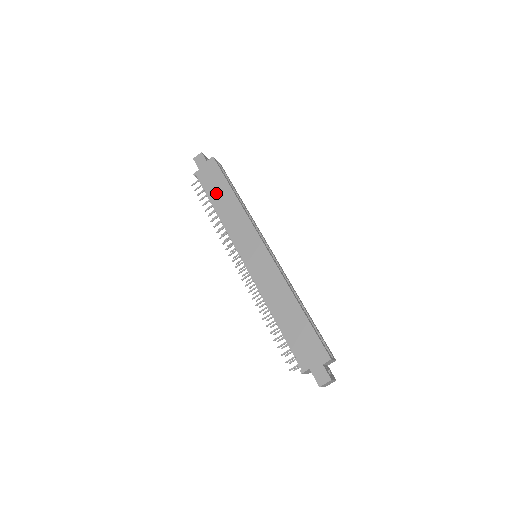
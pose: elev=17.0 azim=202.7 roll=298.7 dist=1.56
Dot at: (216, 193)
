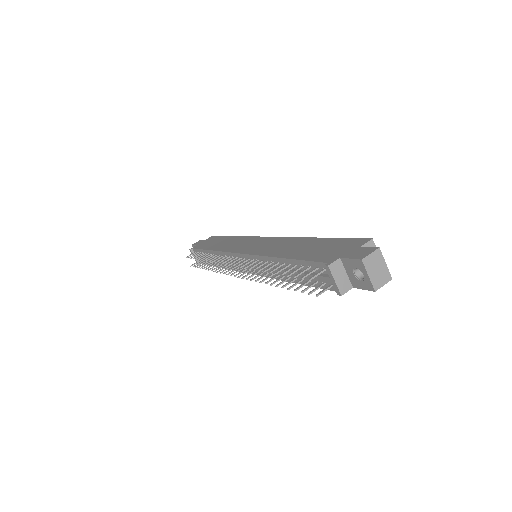
Dot at: (212, 244)
